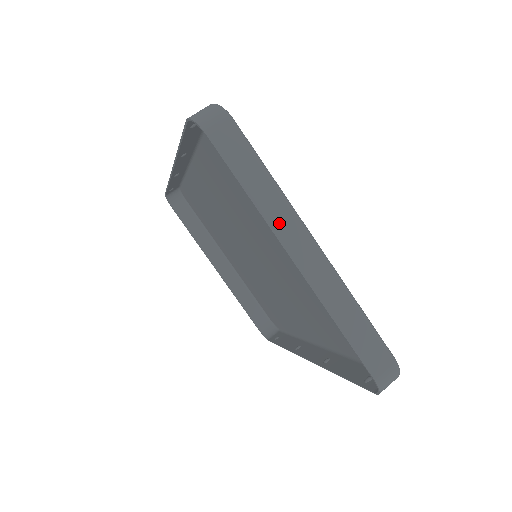
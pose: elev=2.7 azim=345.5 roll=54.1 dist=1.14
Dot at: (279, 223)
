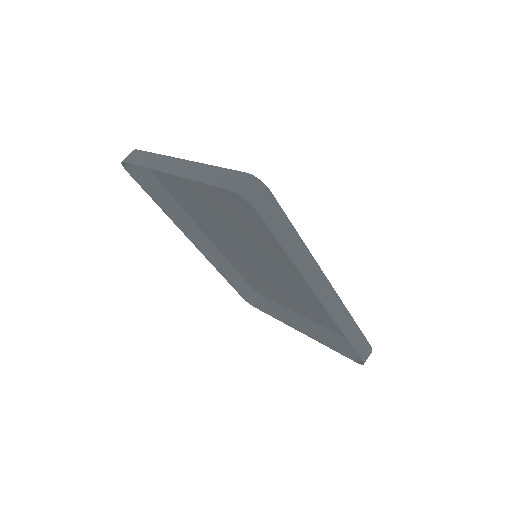
Dot at: (159, 165)
